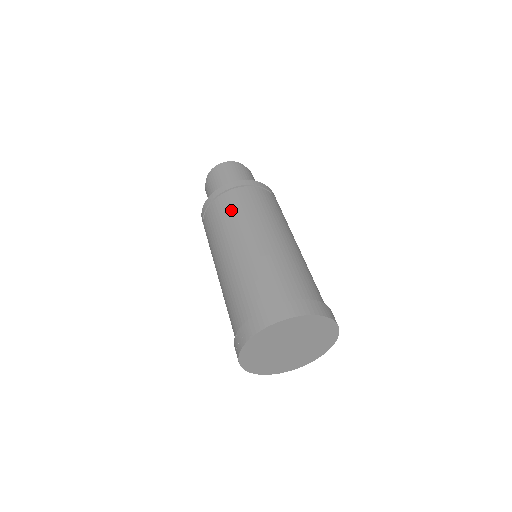
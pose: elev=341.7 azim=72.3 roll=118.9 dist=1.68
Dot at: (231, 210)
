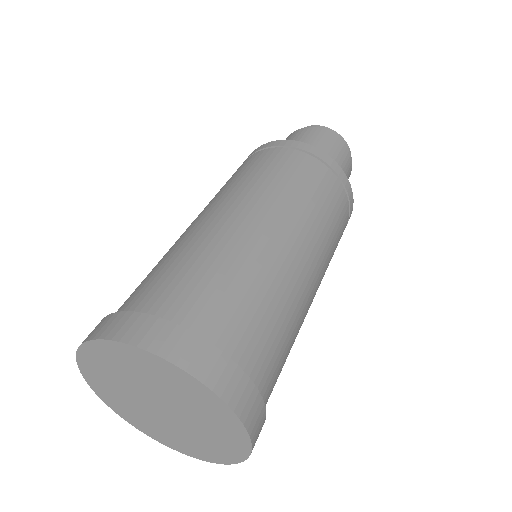
Dot at: (244, 171)
